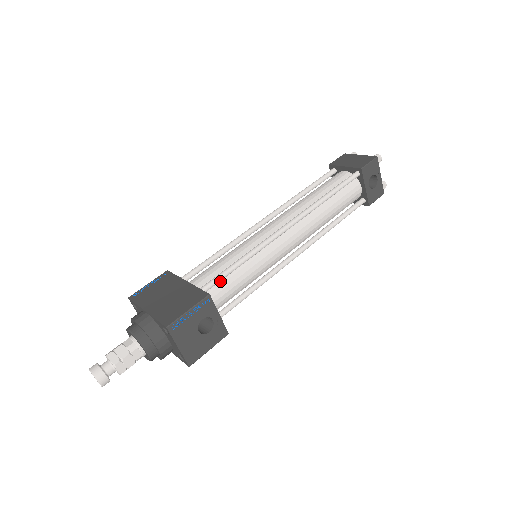
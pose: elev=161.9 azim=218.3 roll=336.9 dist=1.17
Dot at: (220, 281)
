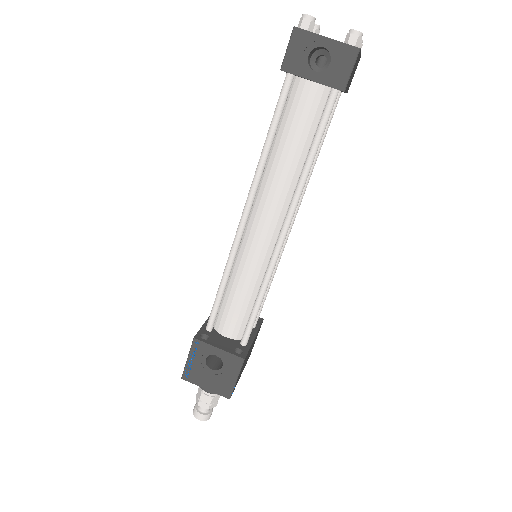
Dot at: (222, 308)
